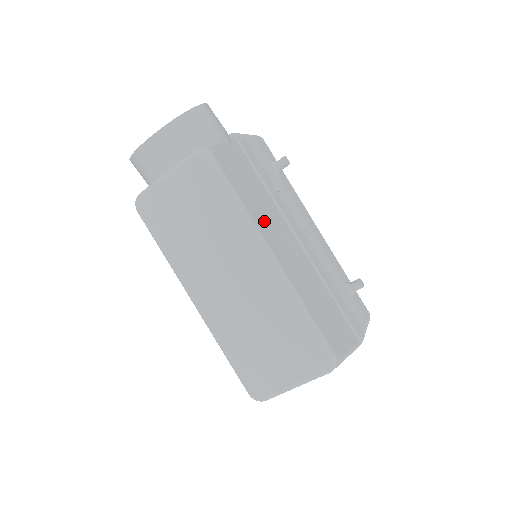
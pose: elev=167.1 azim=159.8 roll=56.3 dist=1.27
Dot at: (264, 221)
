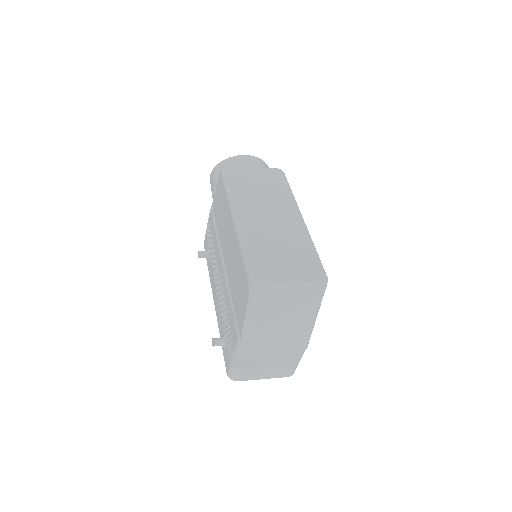
Dot at: occluded
